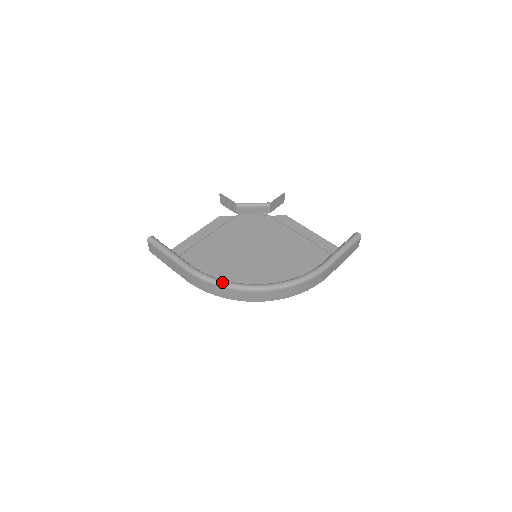
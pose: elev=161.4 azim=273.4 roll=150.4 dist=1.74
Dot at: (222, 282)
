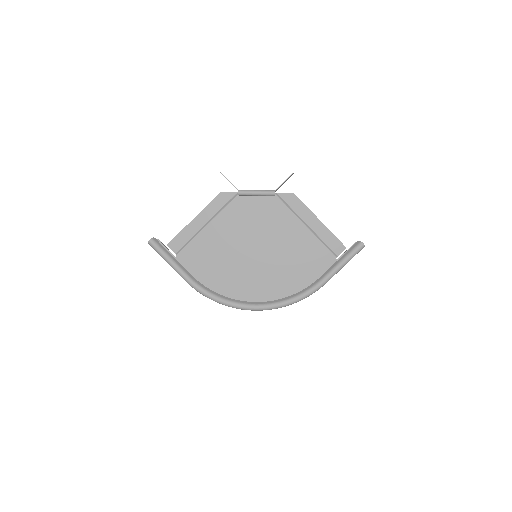
Dot at: (221, 302)
